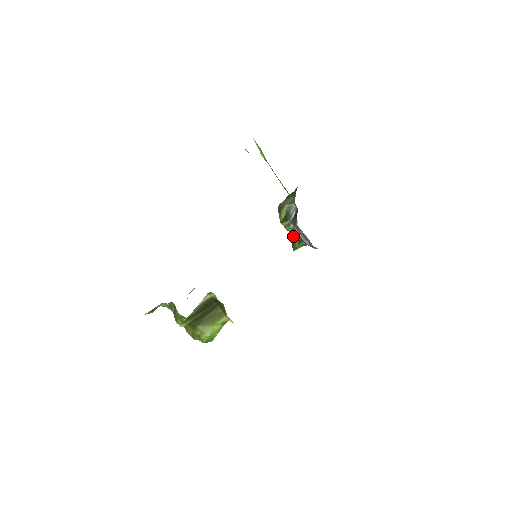
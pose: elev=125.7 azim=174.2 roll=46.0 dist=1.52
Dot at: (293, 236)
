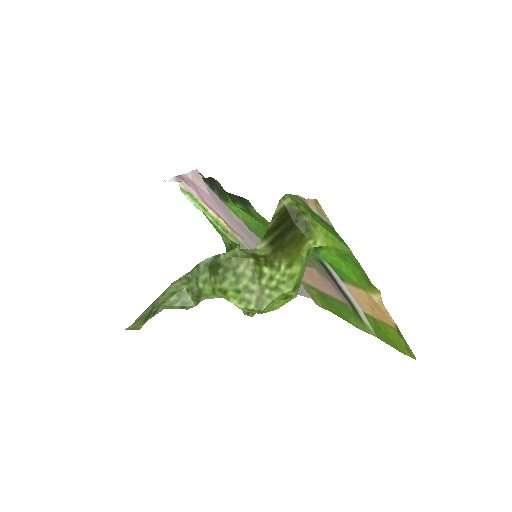
Dot at: occluded
